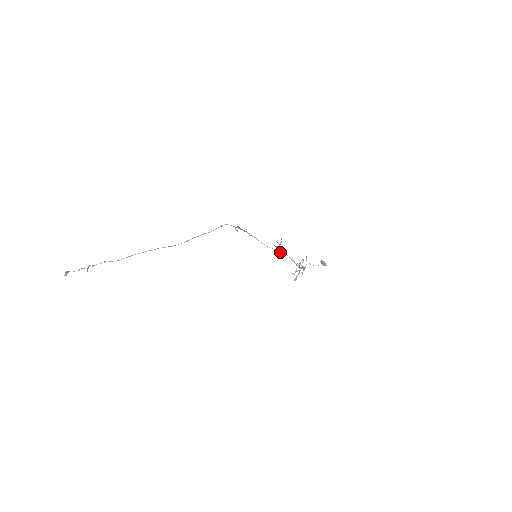
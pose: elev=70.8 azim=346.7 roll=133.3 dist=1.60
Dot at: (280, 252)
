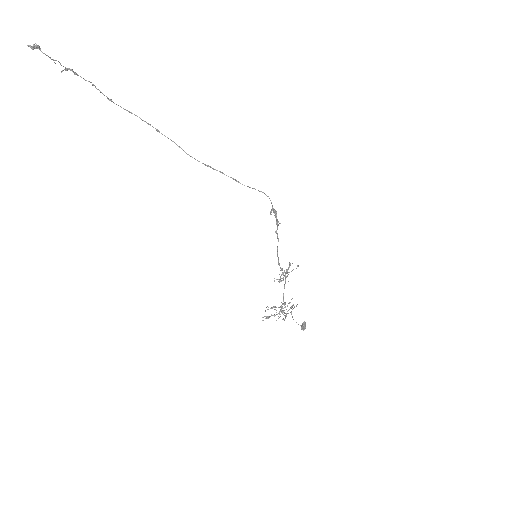
Dot at: (283, 278)
